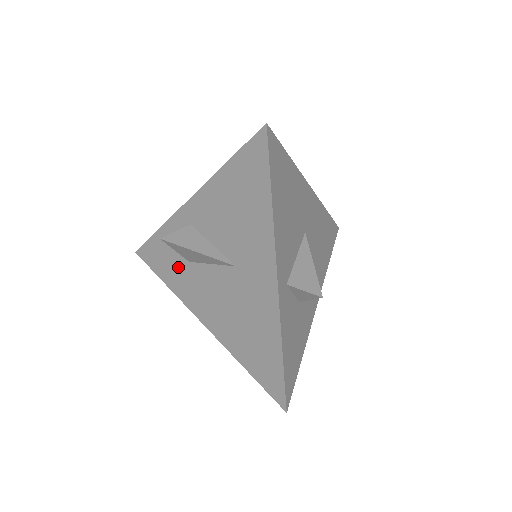
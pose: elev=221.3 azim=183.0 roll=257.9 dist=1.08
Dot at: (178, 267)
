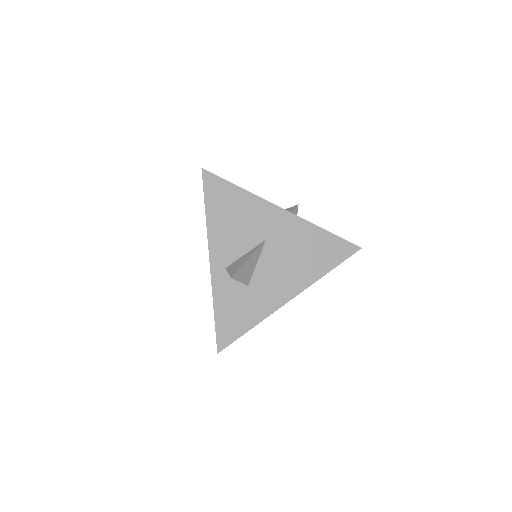
Dot at: occluded
